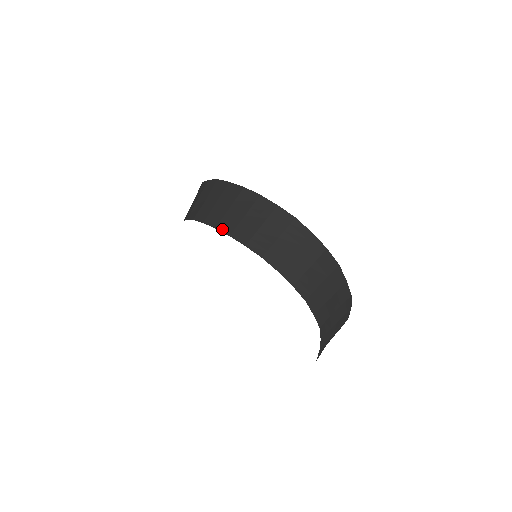
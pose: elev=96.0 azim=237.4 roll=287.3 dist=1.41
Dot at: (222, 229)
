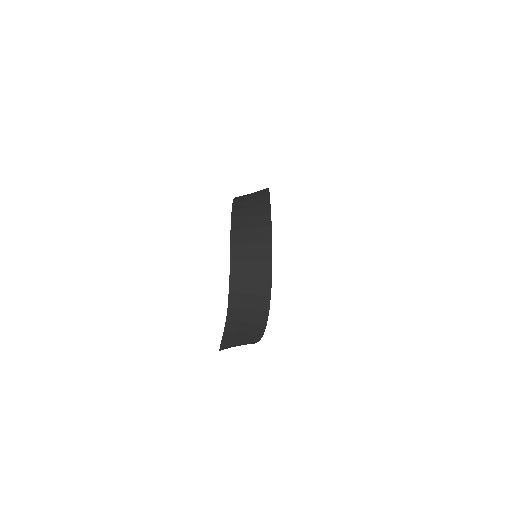
Dot at: (234, 205)
